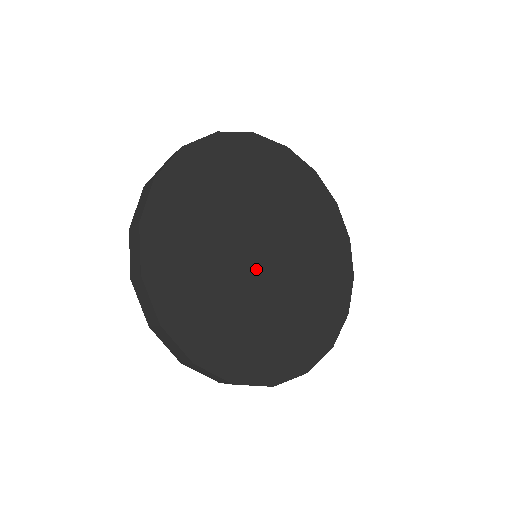
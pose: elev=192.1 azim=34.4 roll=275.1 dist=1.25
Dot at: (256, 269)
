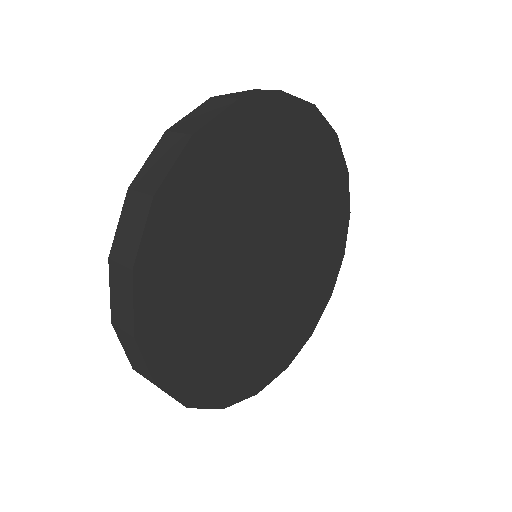
Dot at: (268, 280)
